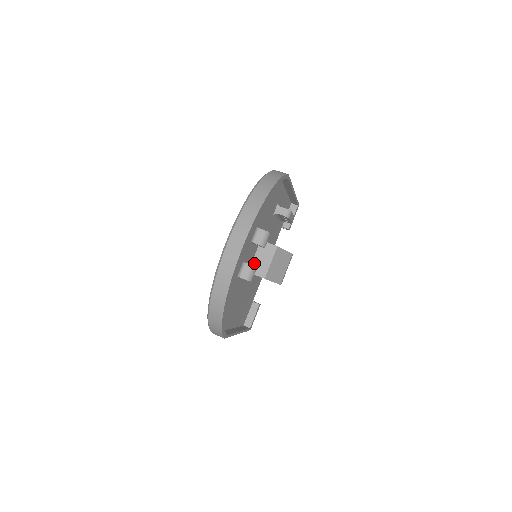
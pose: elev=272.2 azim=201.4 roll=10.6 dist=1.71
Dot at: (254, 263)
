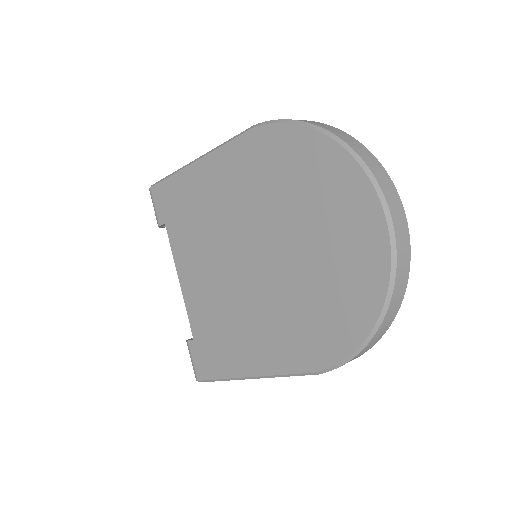
Dot at: occluded
